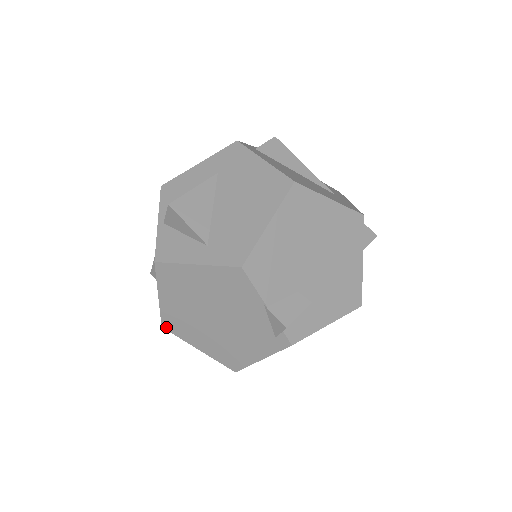
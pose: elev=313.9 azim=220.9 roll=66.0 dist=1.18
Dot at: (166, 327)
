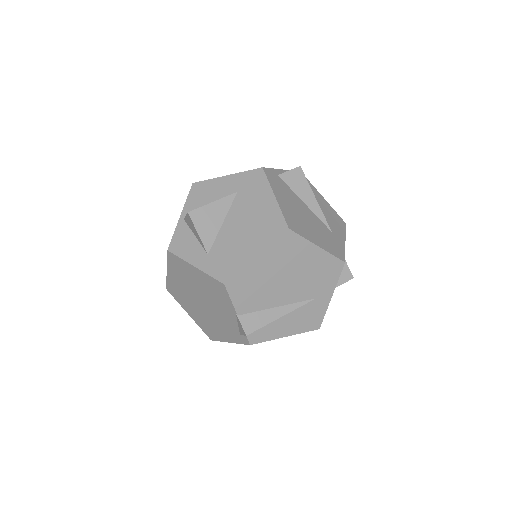
Dot at: (169, 290)
